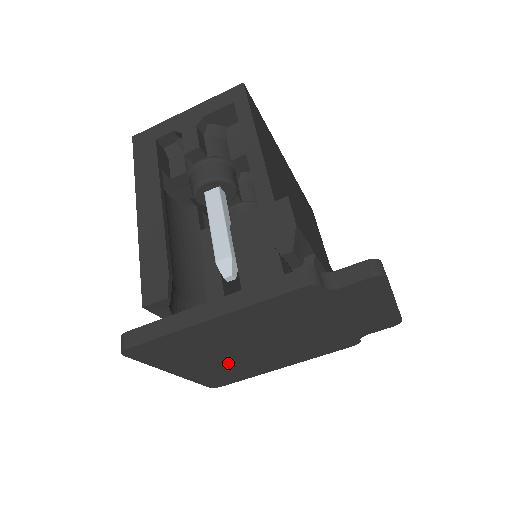
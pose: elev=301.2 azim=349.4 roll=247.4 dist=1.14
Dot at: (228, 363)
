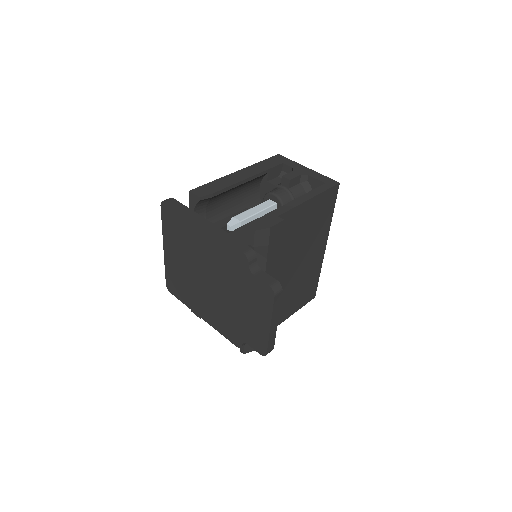
Dot at: (185, 273)
